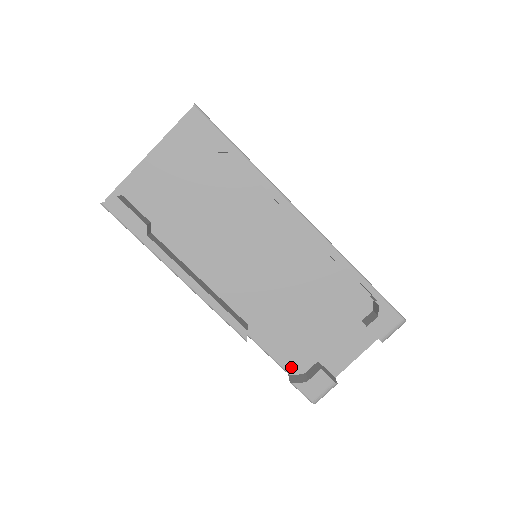
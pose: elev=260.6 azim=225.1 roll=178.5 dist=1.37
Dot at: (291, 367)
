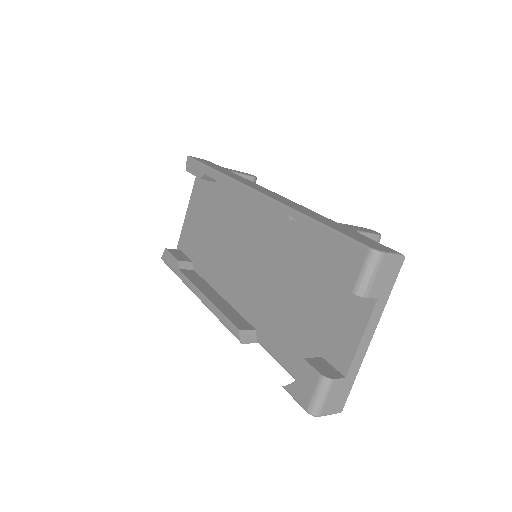
Dot at: occluded
